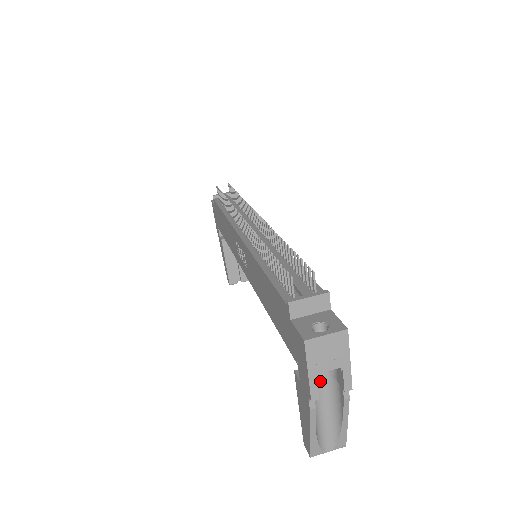
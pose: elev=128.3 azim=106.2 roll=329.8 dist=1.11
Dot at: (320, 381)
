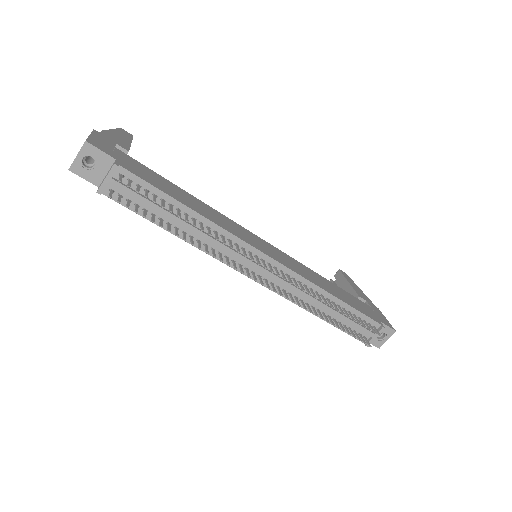
Dot at: occluded
